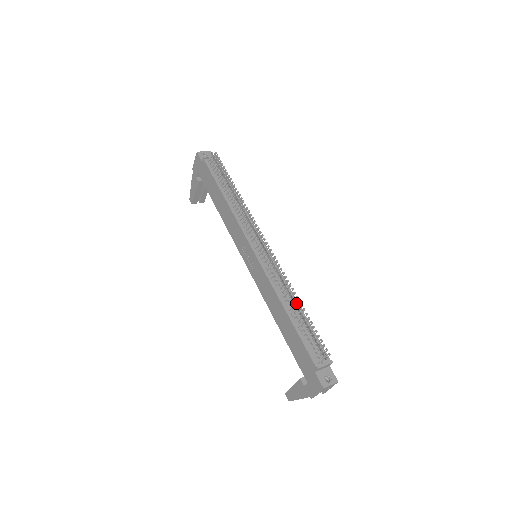
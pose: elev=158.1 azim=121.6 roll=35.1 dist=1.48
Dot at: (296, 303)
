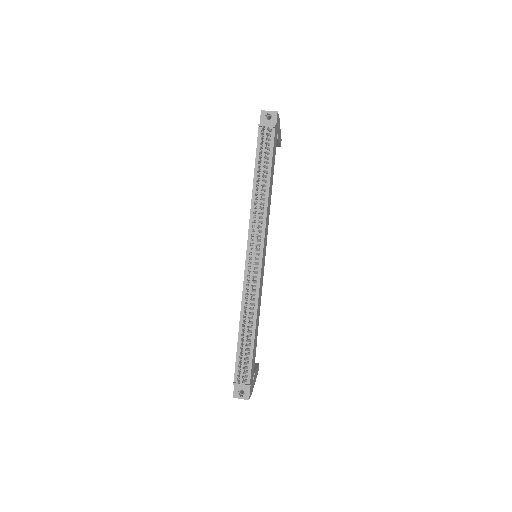
Dot at: (244, 328)
